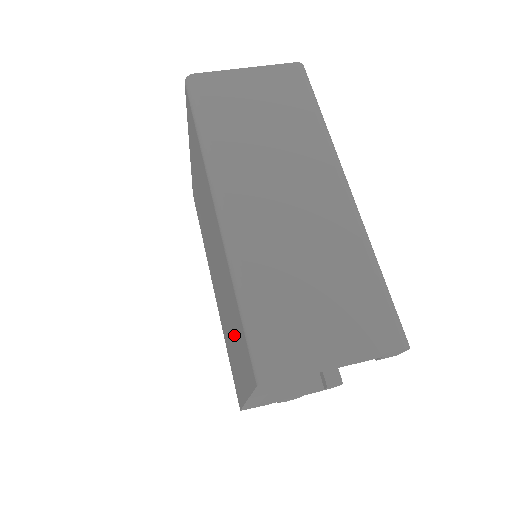
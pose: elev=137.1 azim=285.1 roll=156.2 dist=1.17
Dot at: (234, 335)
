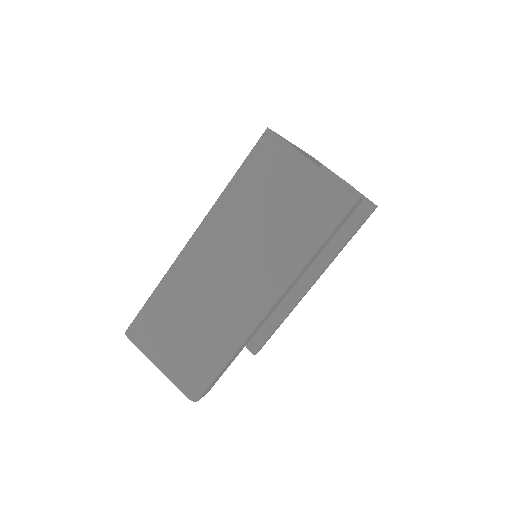
Dot at: occluded
